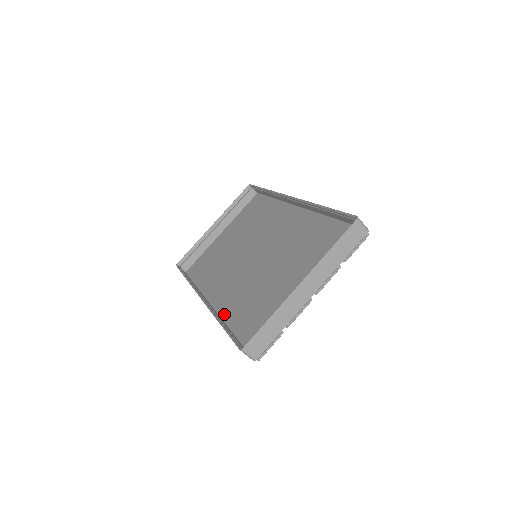
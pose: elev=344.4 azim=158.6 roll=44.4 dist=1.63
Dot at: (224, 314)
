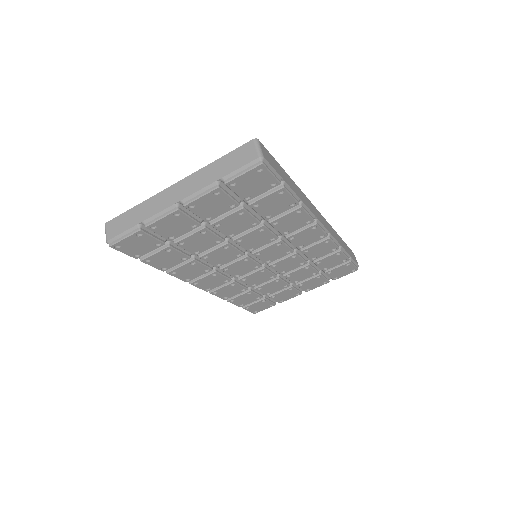
Dot at: occluded
